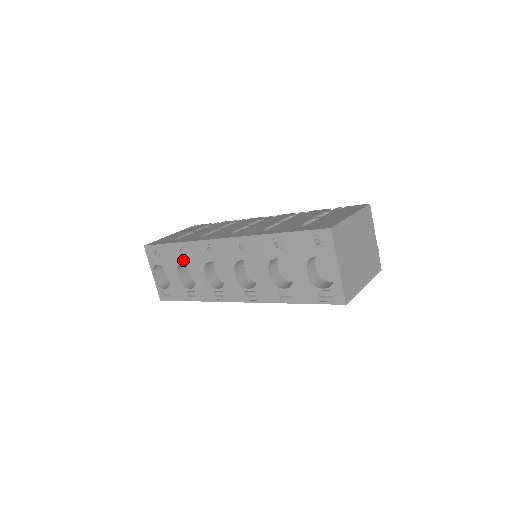
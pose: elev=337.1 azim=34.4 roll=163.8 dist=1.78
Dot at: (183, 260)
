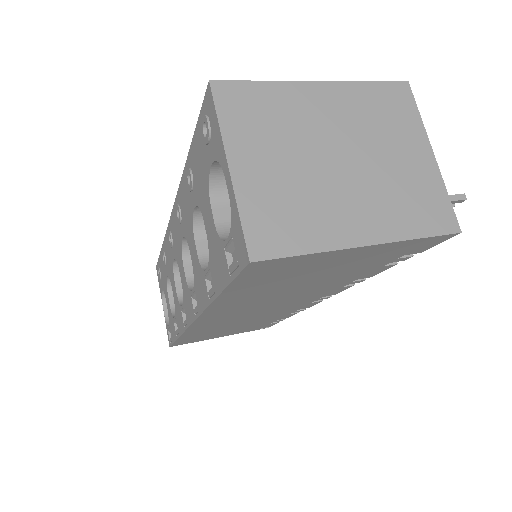
Dot at: (167, 271)
